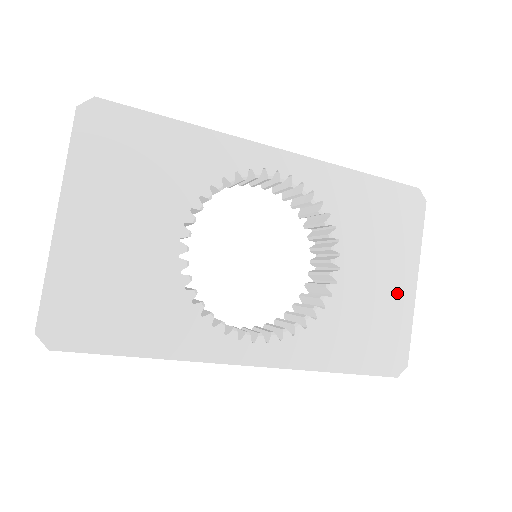
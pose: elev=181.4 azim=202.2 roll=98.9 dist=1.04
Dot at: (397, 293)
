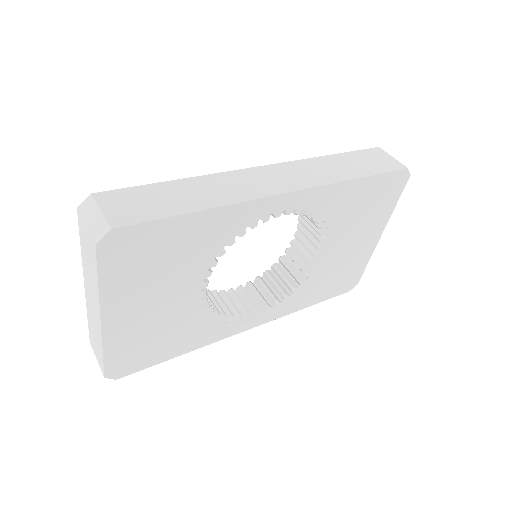
Dot at: (364, 248)
